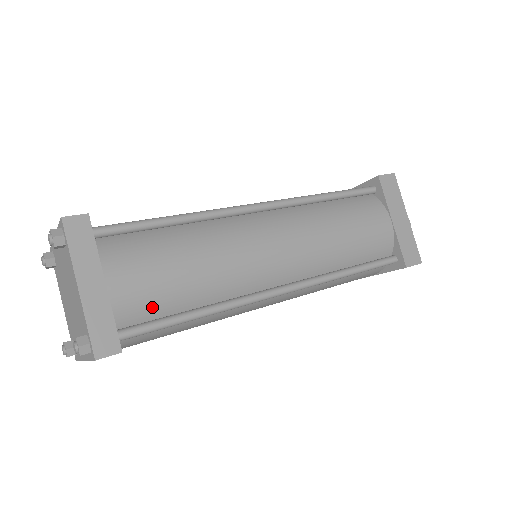
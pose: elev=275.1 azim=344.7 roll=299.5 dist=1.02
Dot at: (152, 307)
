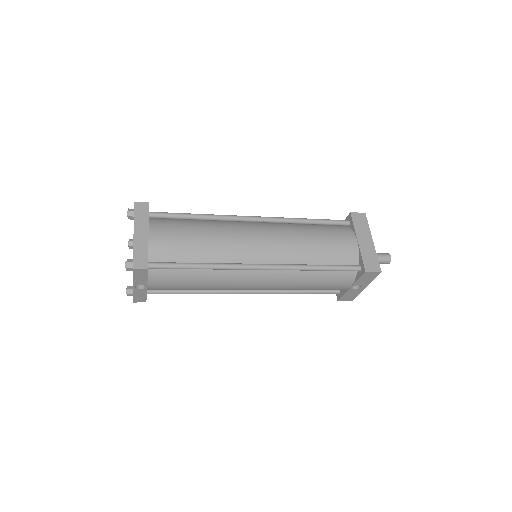
Dot at: (172, 255)
